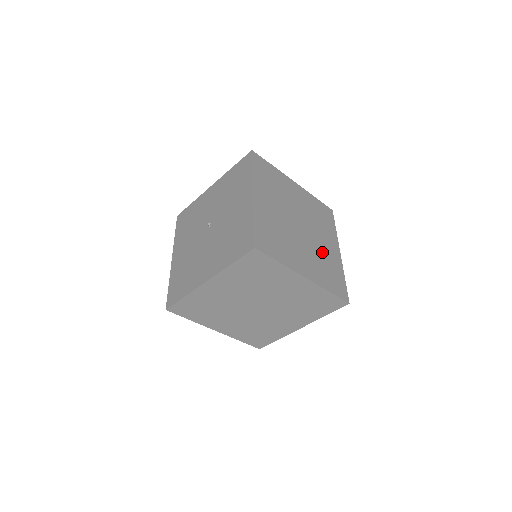
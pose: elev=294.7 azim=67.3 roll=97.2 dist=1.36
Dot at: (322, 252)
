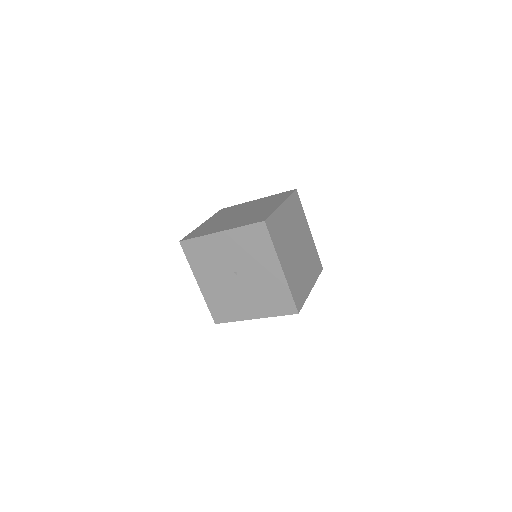
Dot at: (307, 250)
